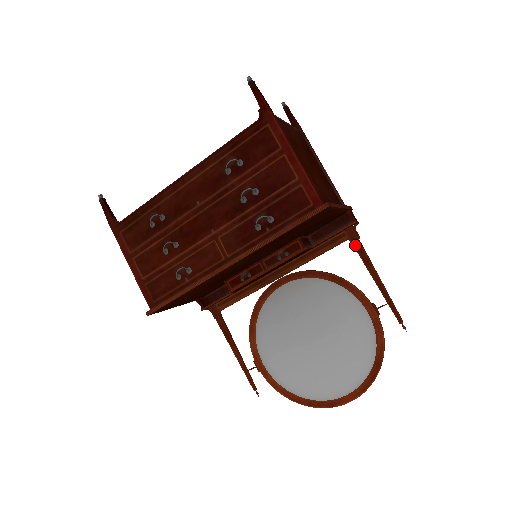
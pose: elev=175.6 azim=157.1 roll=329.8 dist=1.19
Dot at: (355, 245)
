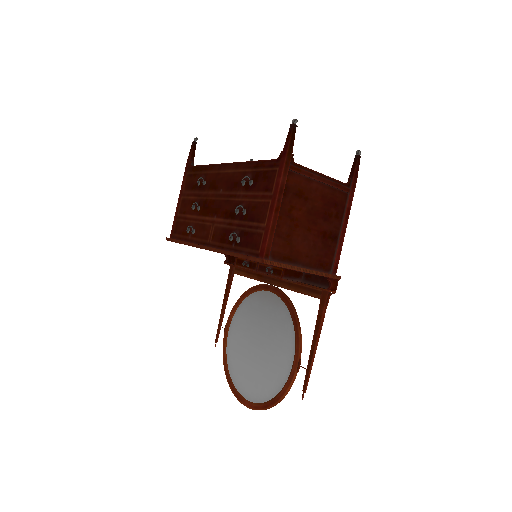
Dot at: (320, 307)
